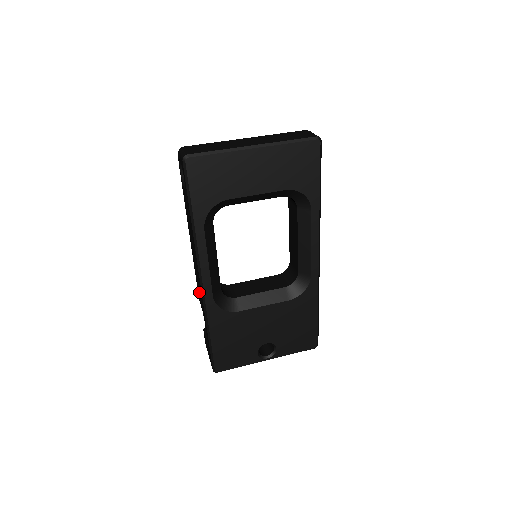
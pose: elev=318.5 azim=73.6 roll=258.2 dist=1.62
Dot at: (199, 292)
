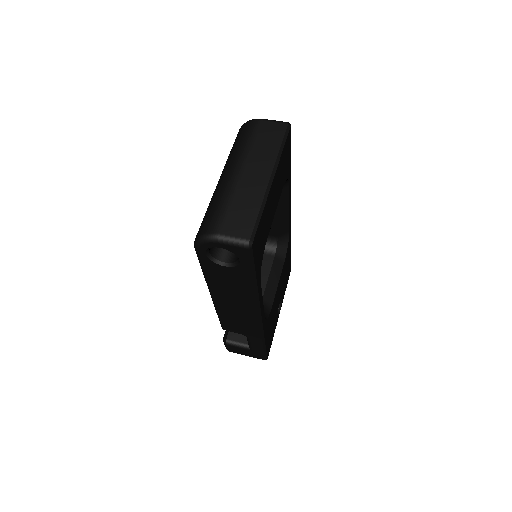
Dot at: (238, 326)
